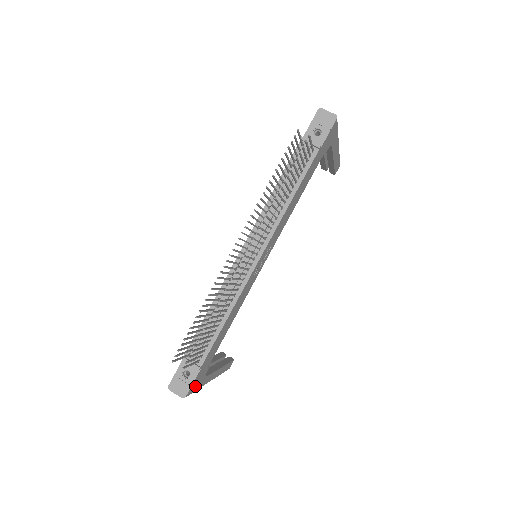
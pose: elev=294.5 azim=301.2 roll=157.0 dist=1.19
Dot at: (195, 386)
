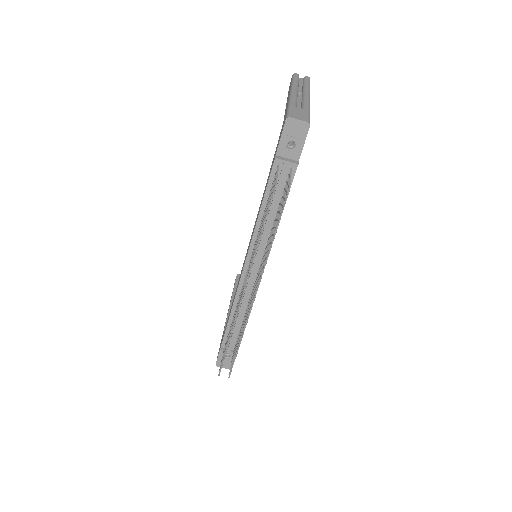
Dot at: occluded
